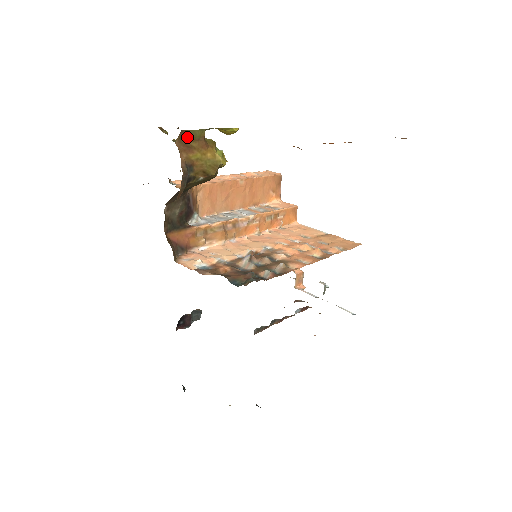
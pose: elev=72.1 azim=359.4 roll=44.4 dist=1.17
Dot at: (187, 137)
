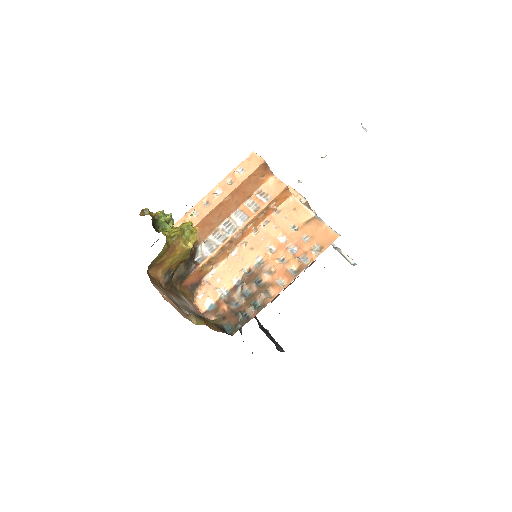
Dot at: (155, 261)
